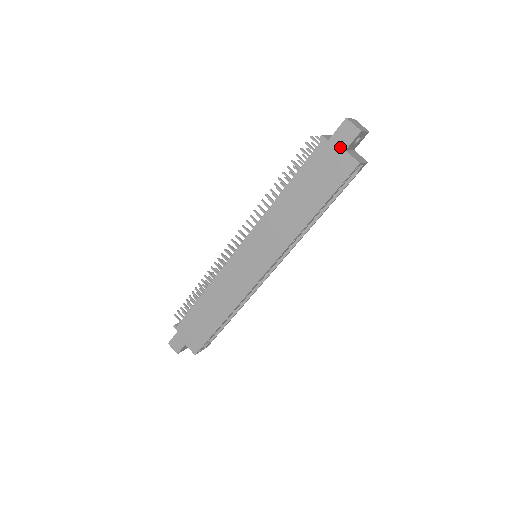
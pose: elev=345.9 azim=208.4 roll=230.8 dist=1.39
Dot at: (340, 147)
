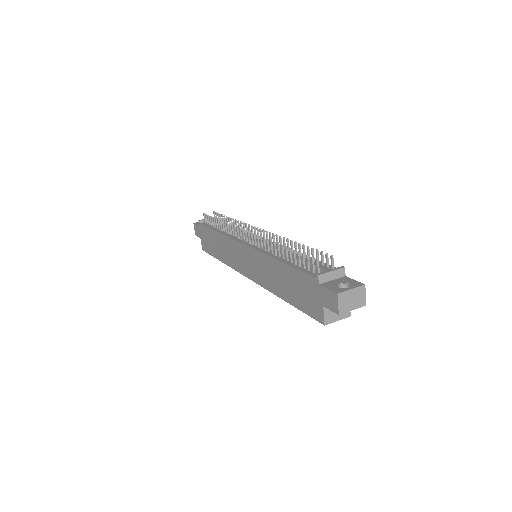
Dot at: (322, 300)
